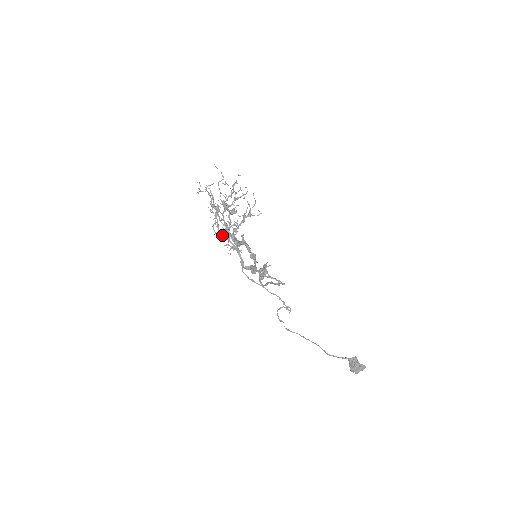
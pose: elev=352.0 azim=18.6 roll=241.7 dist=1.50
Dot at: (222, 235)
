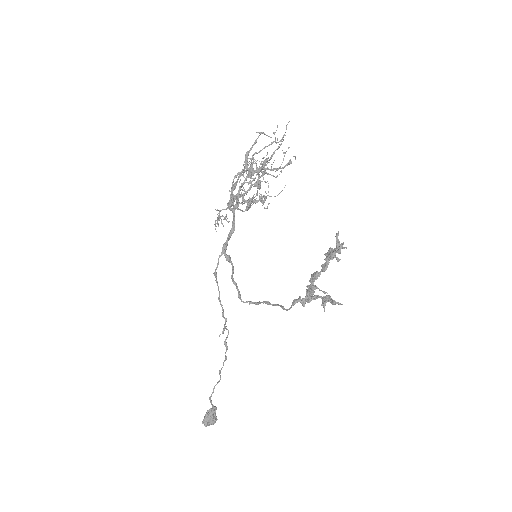
Dot at: (238, 201)
